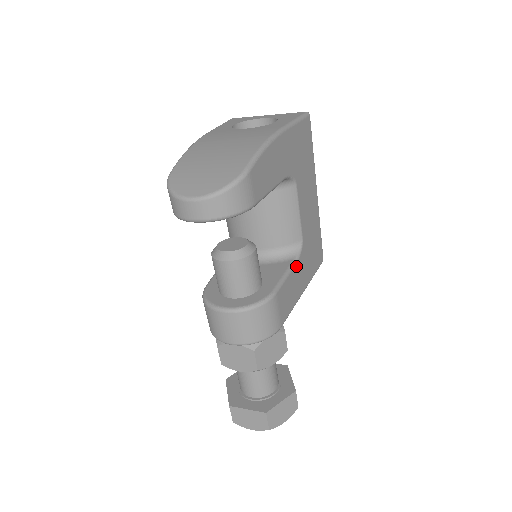
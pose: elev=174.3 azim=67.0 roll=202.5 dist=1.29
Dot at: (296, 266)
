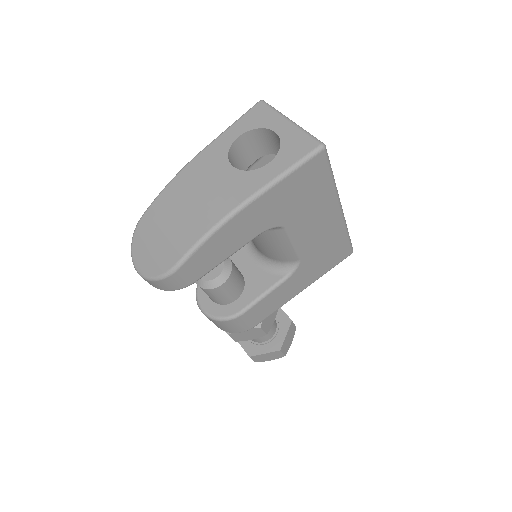
Dot at: (285, 283)
